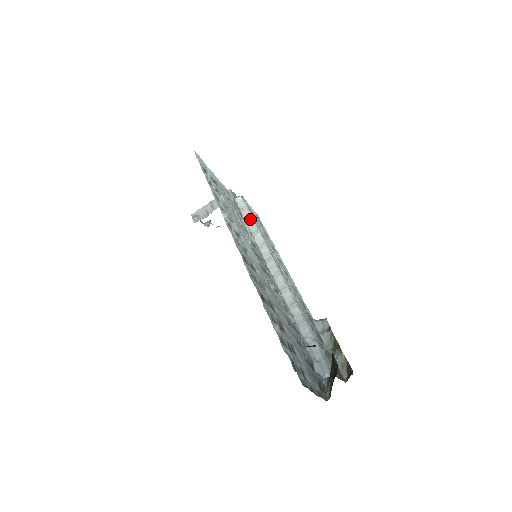
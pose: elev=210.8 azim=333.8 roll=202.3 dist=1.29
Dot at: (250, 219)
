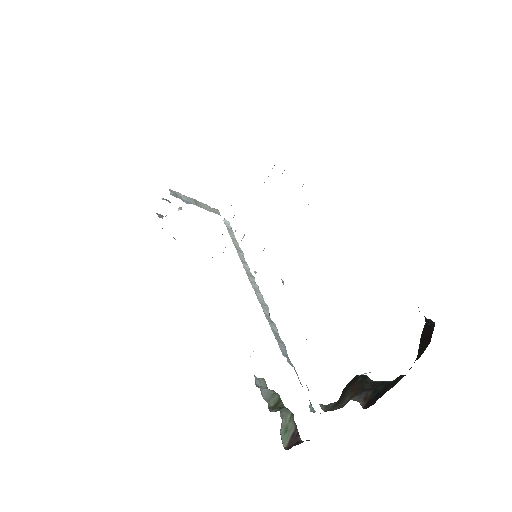
Dot at: (236, 240)
